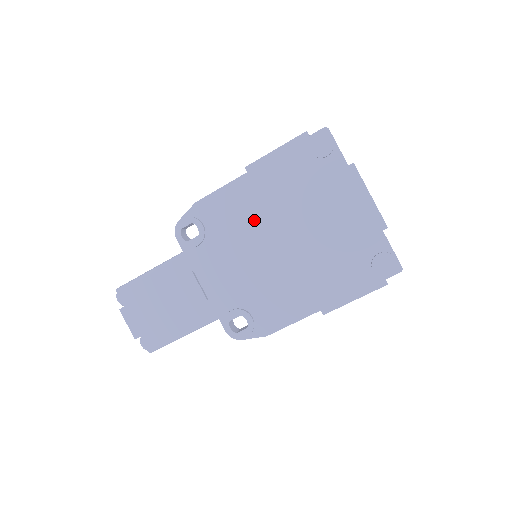
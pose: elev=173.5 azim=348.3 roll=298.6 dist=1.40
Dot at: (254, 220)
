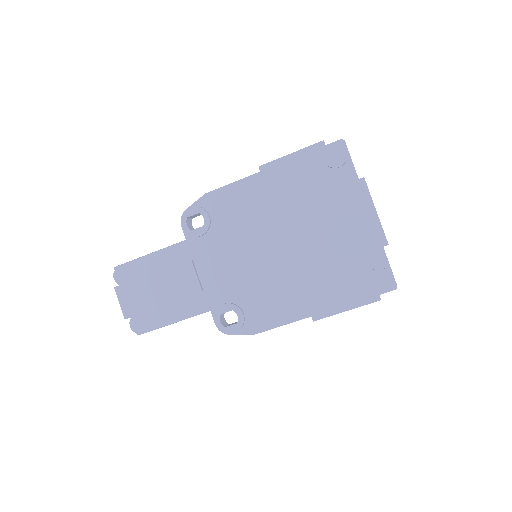
Dot at: (260, 219)
